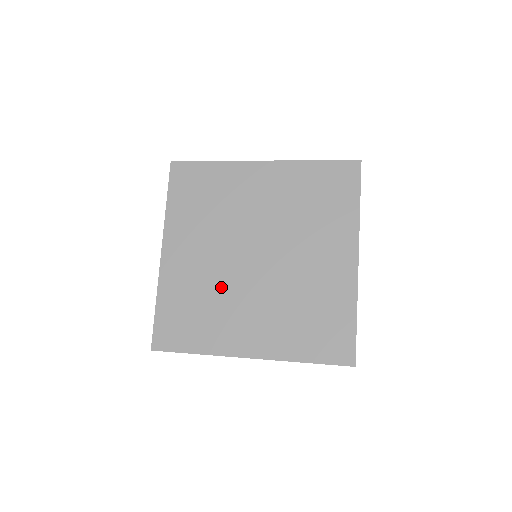
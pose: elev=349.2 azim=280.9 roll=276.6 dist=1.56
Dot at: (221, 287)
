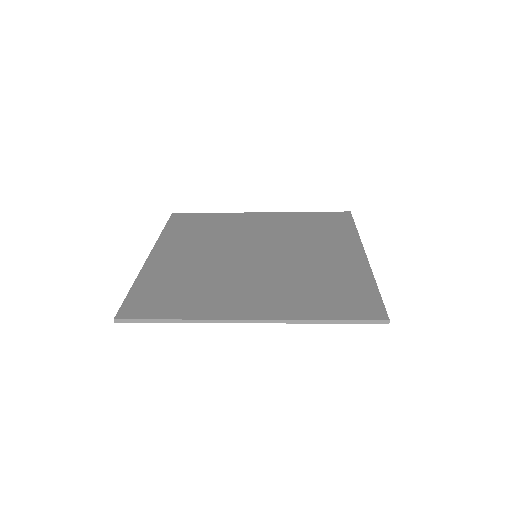
Dot at: (216, 273)
